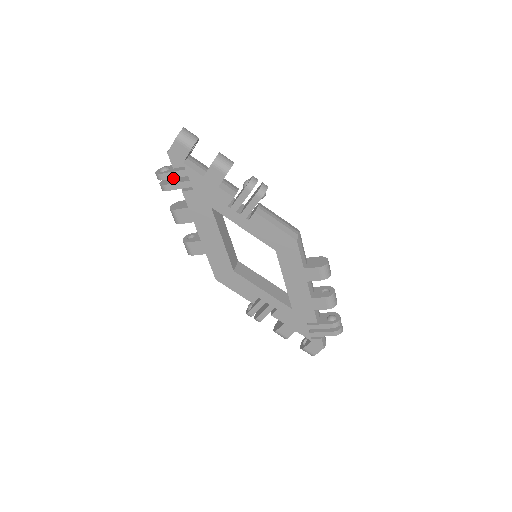
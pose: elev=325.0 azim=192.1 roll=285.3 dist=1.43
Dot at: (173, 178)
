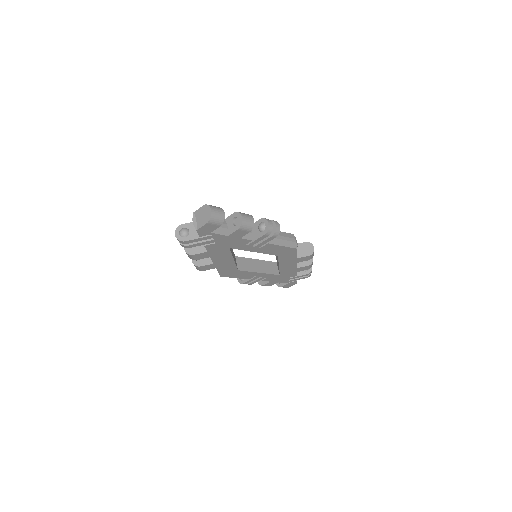
Dot at: occluded
